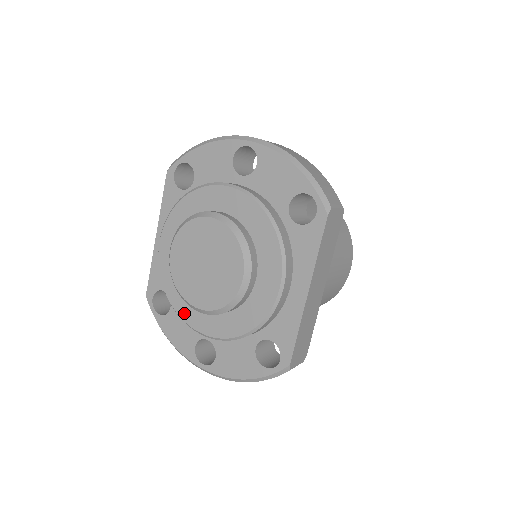
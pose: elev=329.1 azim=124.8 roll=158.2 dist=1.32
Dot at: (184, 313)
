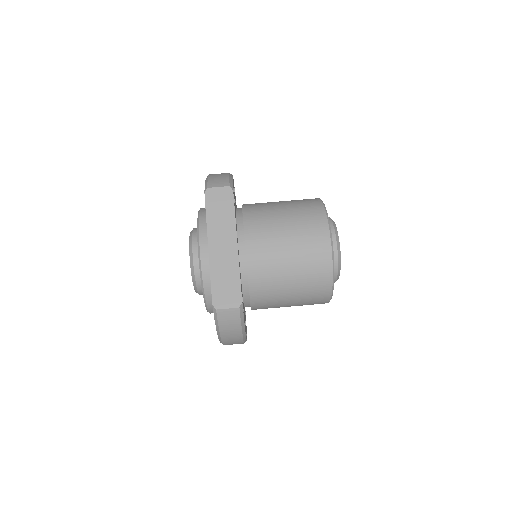
Dot at: occluded
